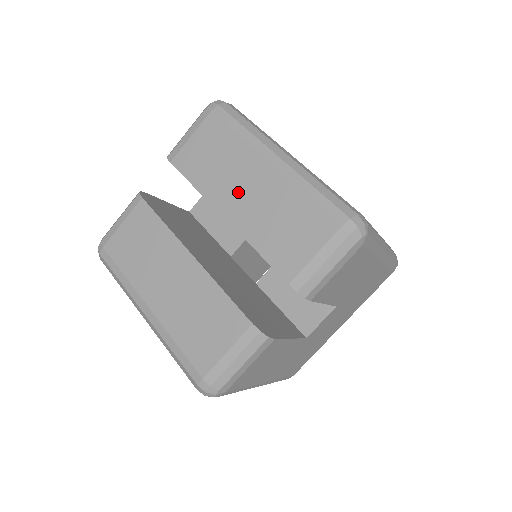
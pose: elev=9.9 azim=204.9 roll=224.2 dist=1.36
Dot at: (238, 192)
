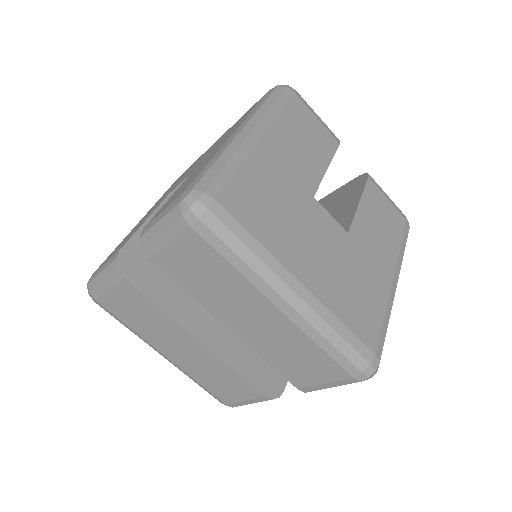
Dot at: (241, 316)
